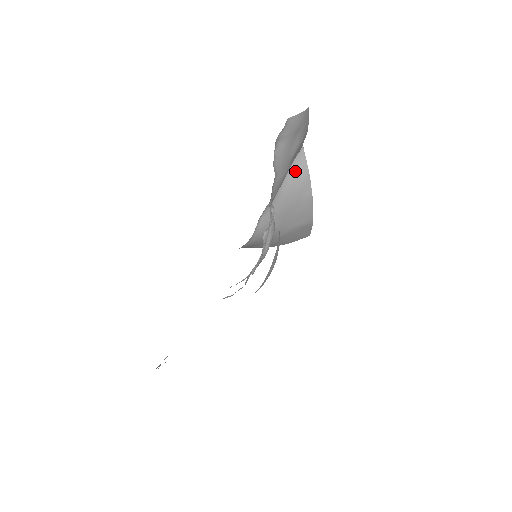
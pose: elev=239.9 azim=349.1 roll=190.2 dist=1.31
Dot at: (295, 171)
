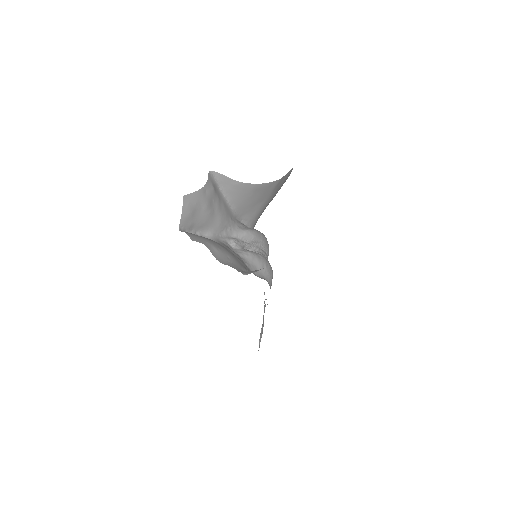
Dot at: (228, 189)
